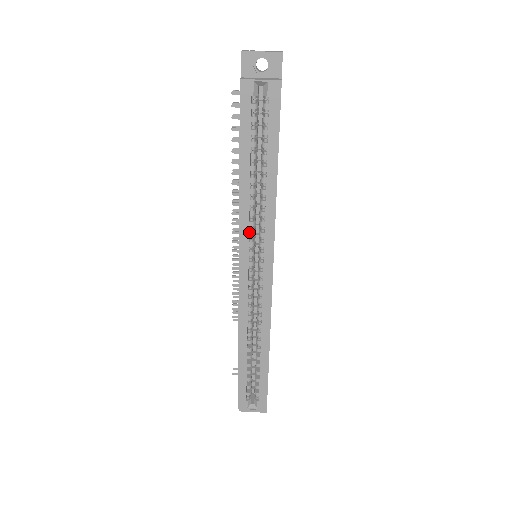
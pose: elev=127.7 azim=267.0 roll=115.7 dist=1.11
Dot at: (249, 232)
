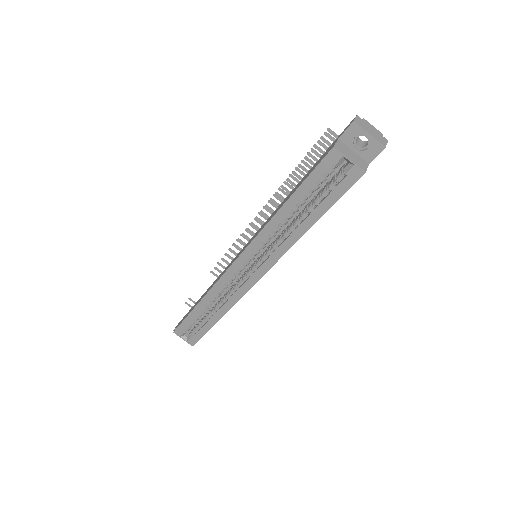
Dot at: (261, 244)
